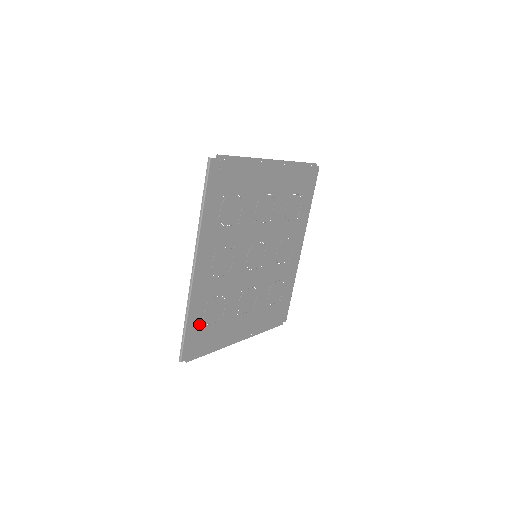
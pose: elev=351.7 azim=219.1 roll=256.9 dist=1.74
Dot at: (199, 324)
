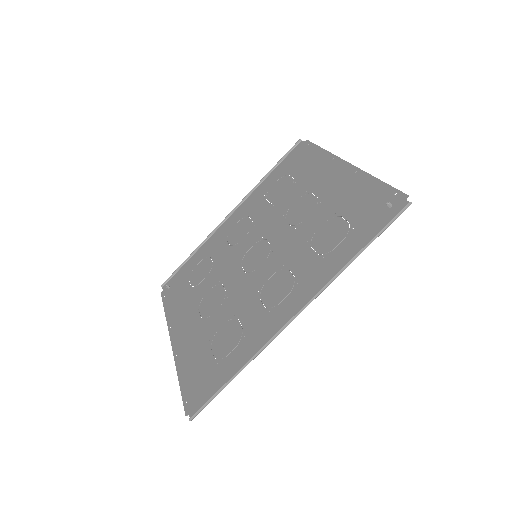
Dot at: (222, 366)
